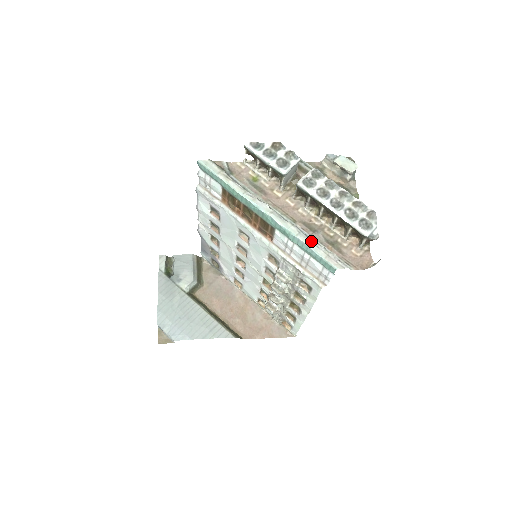
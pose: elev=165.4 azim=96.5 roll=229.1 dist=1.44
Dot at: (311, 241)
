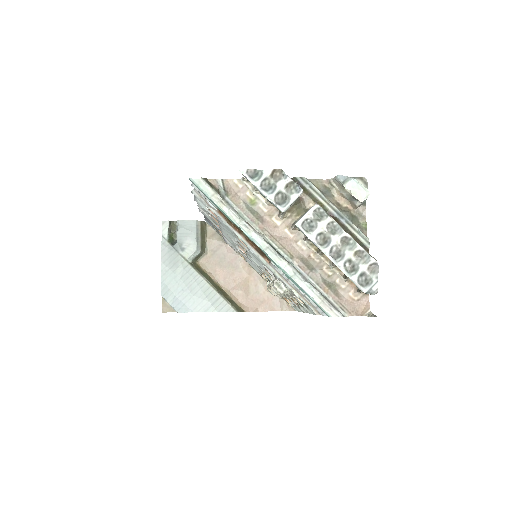
Dot at: (306, 284)
